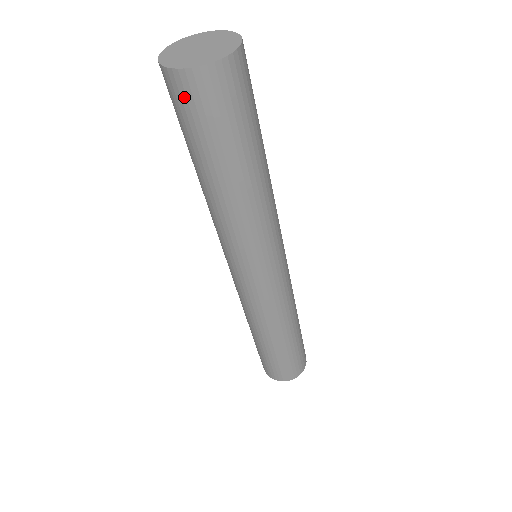
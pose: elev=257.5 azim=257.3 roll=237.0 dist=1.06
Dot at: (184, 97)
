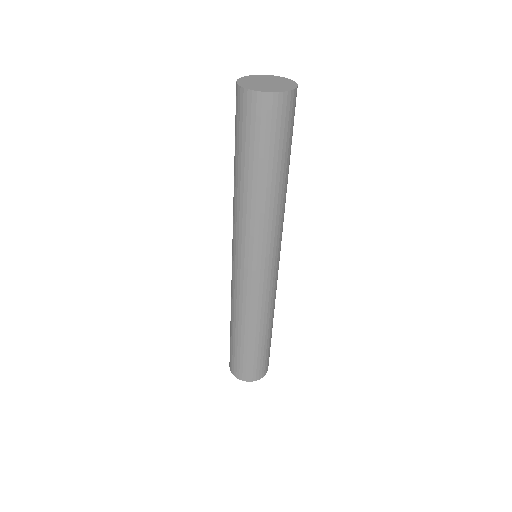
Dot at: (242, 108)
